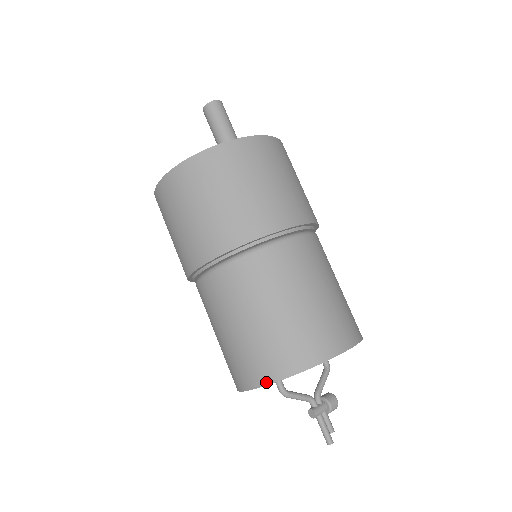
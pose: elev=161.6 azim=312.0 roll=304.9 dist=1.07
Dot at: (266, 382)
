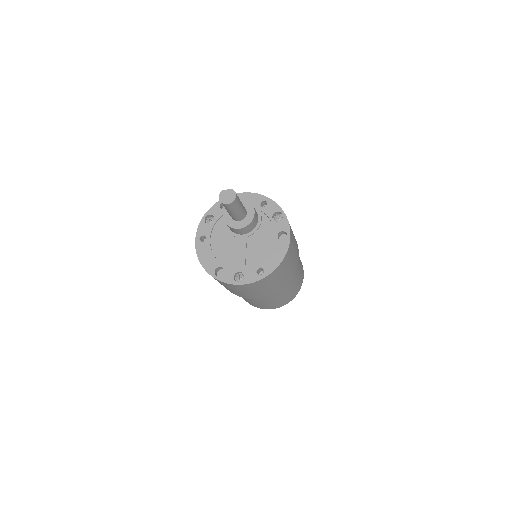
Dot at: occluded
